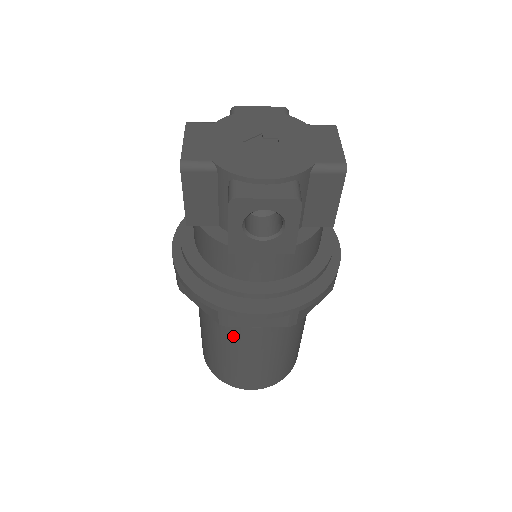
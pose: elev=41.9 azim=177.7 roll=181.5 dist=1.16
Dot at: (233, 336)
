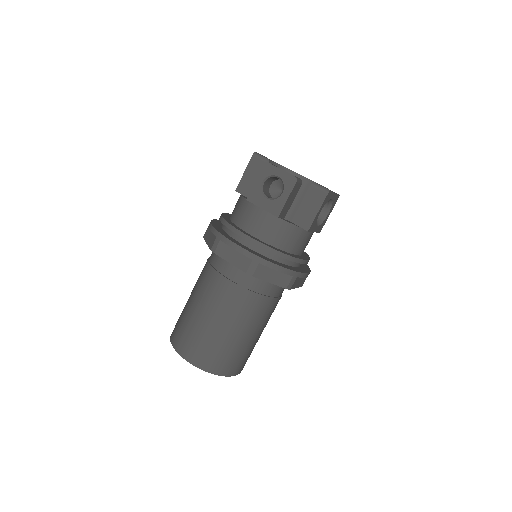
Dot at: (209, 284)
